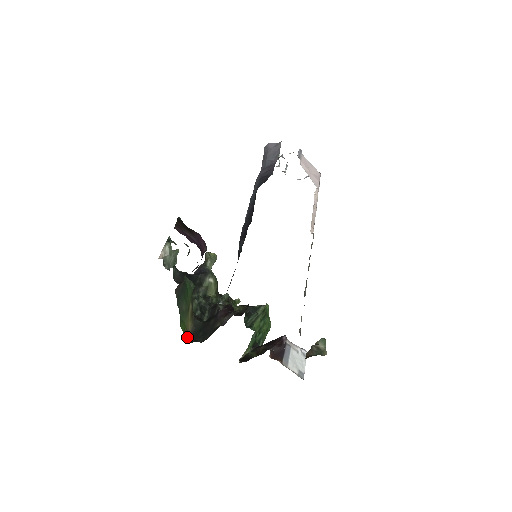
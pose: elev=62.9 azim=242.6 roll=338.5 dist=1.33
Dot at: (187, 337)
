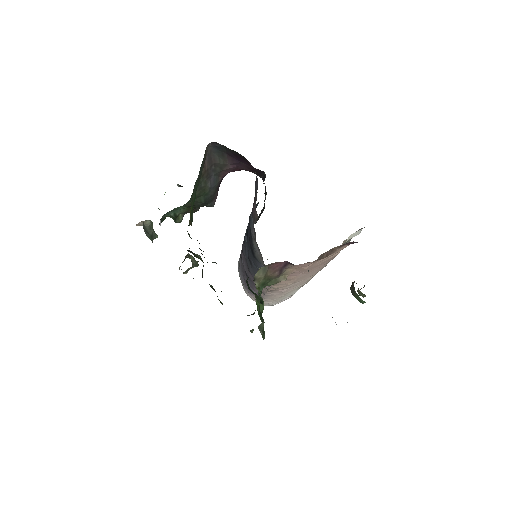
Dot at: (189, 221)
